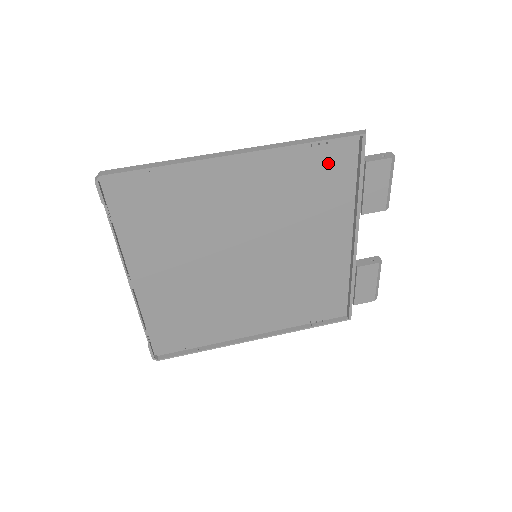
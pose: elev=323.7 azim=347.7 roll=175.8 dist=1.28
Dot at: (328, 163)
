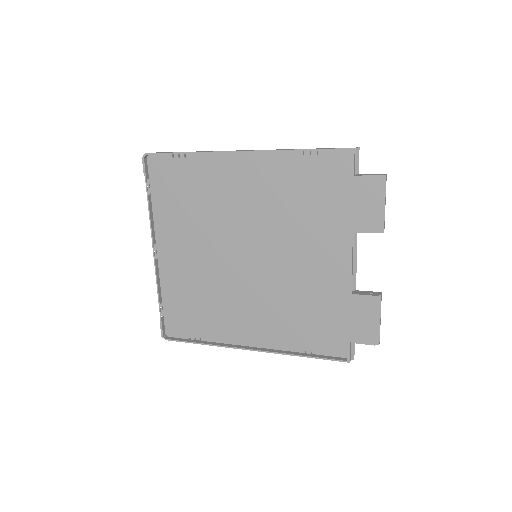
Dot at: (322, 174)
